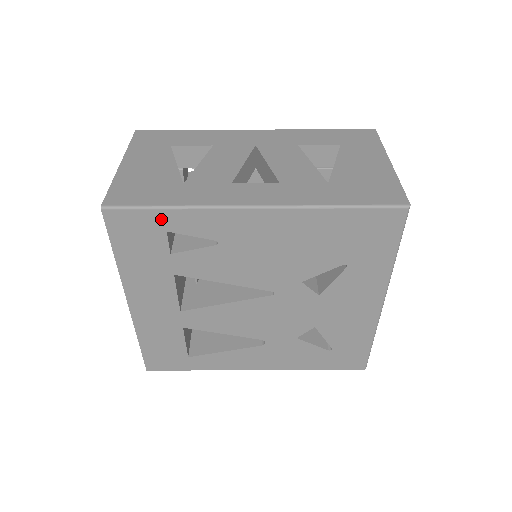
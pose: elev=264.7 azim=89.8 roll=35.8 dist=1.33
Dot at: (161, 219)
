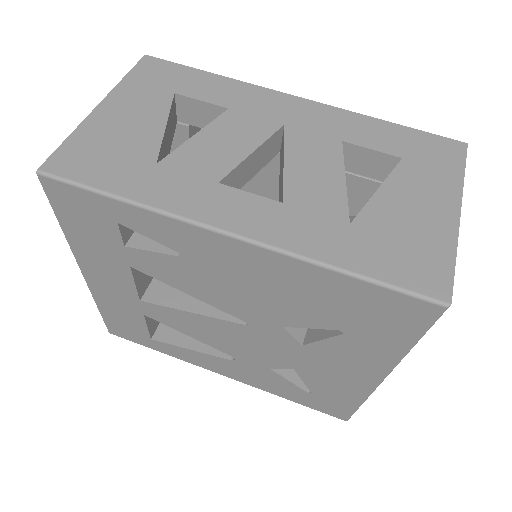
Dot at: (110, 208)
